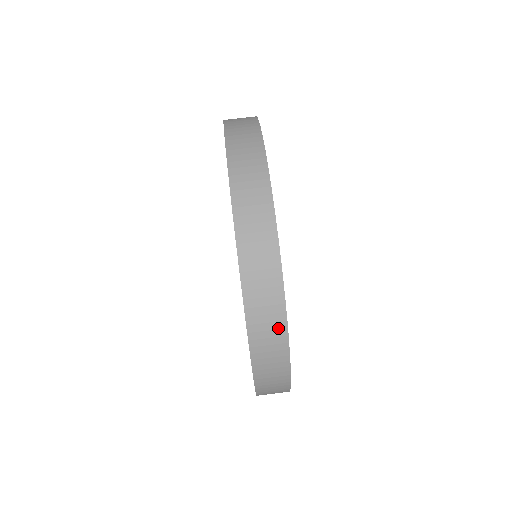
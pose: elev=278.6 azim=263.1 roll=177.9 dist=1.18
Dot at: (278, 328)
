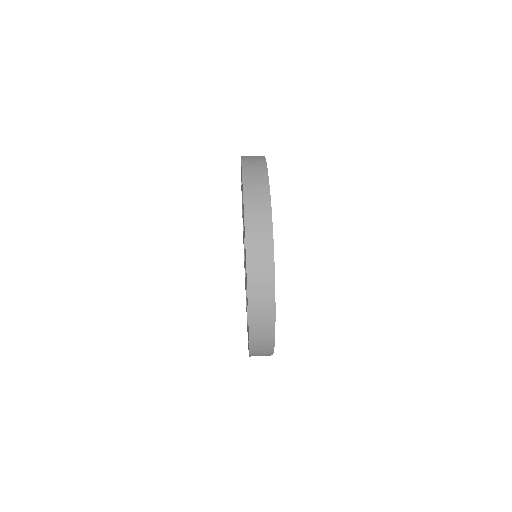
Dot at: (269, 292)
